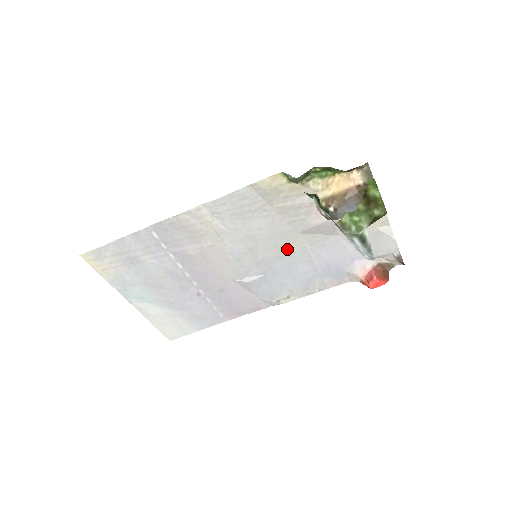
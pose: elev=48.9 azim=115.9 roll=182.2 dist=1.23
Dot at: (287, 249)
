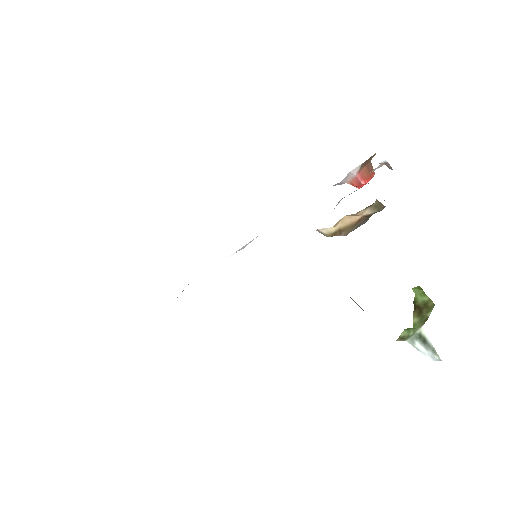
Dot at: occluded
